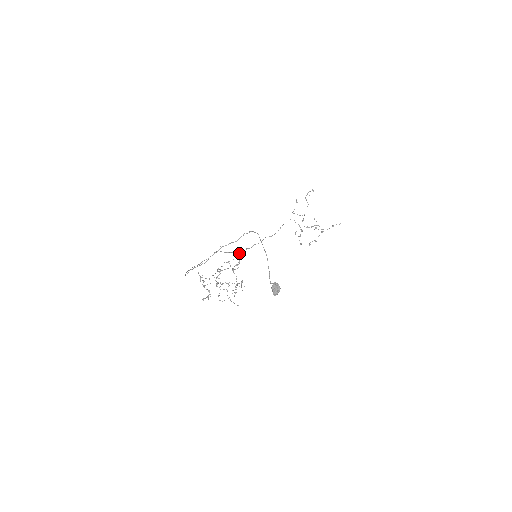
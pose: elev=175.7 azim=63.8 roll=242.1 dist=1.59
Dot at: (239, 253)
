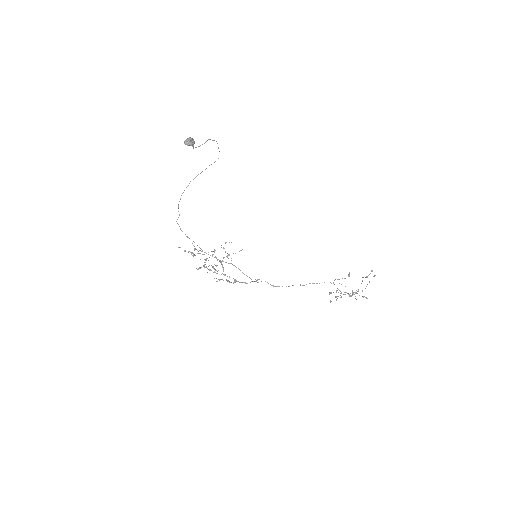
Dot at: (257, 280)
